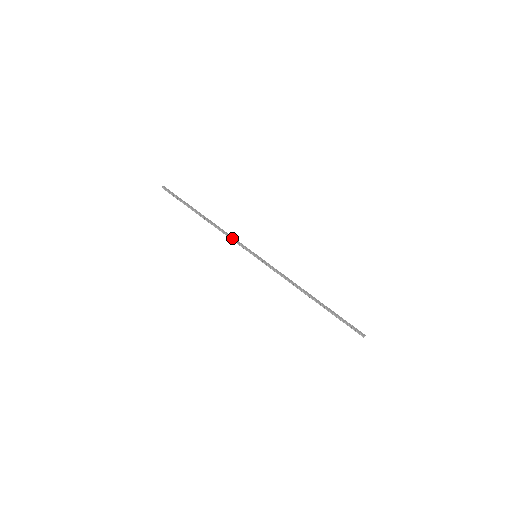
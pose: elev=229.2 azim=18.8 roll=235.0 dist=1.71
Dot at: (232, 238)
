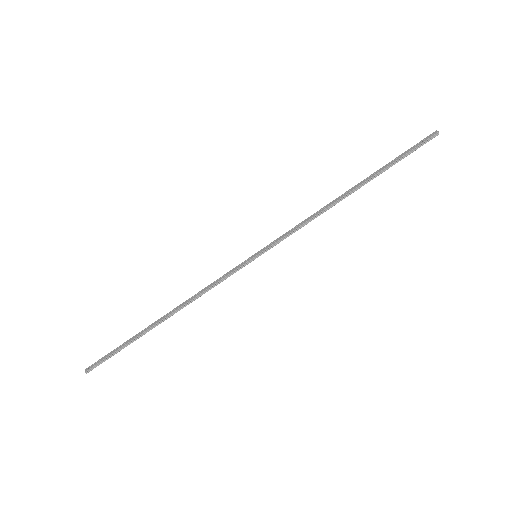
Dot at: (213, 284)
